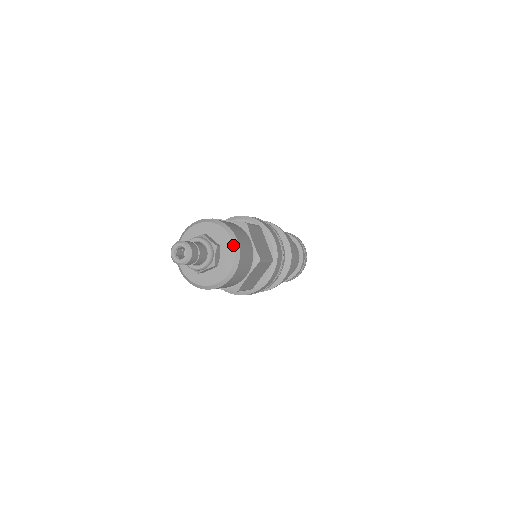
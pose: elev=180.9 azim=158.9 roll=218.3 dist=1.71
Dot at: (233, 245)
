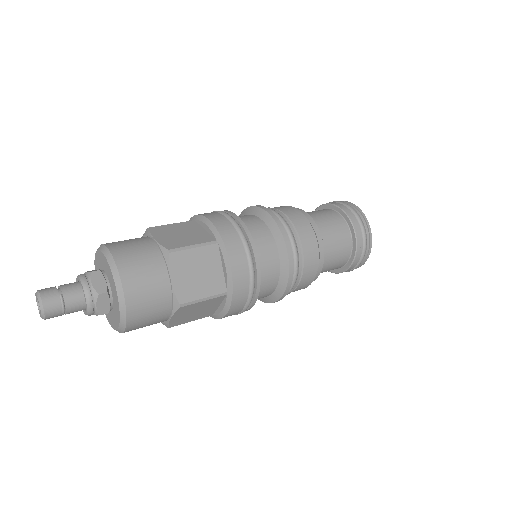
Dot at: (105, 258)
